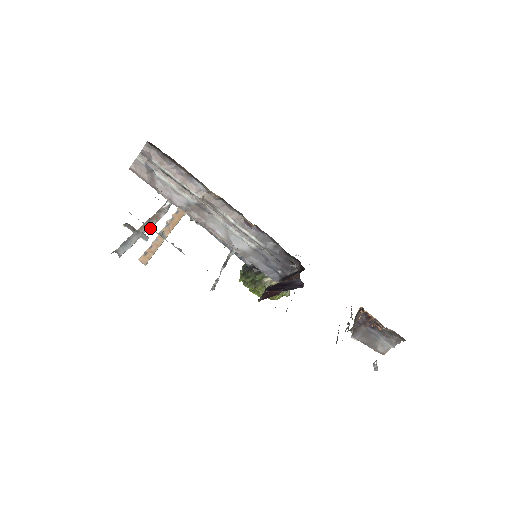
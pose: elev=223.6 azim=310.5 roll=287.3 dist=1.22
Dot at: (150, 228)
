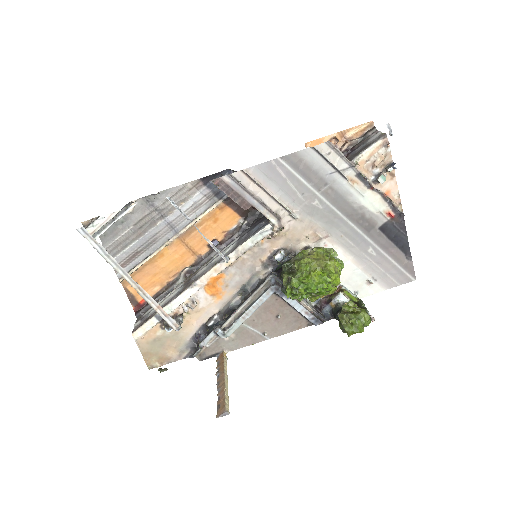
Dot at: (105, 227)
